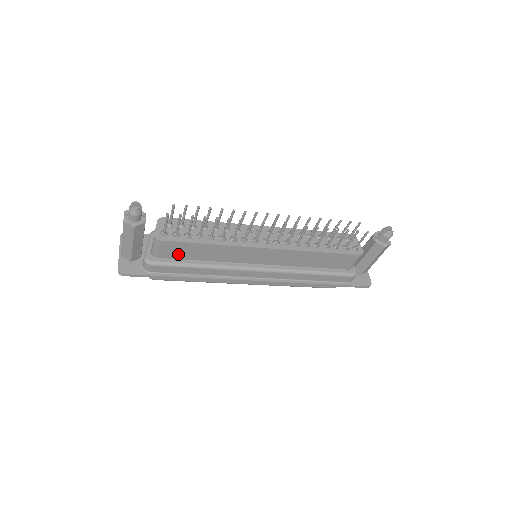
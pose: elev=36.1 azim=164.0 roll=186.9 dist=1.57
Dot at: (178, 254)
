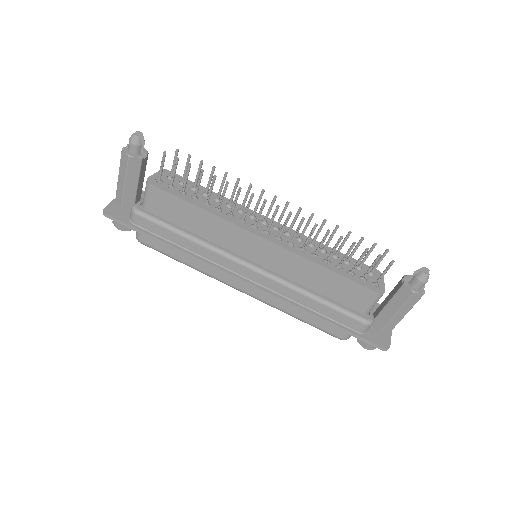
Dot at: (167, 212)
